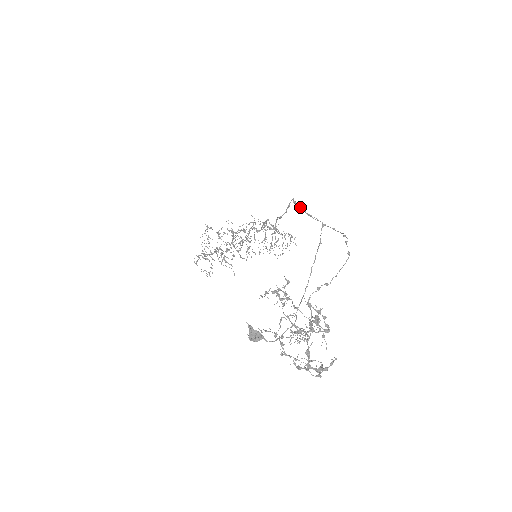
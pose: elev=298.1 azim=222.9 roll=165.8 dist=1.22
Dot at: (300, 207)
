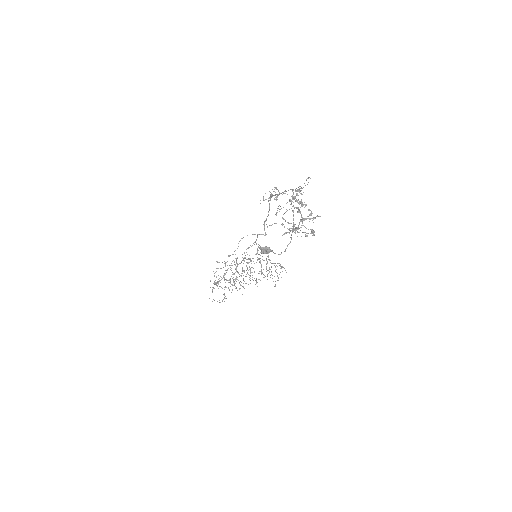
Dot at: occluded
